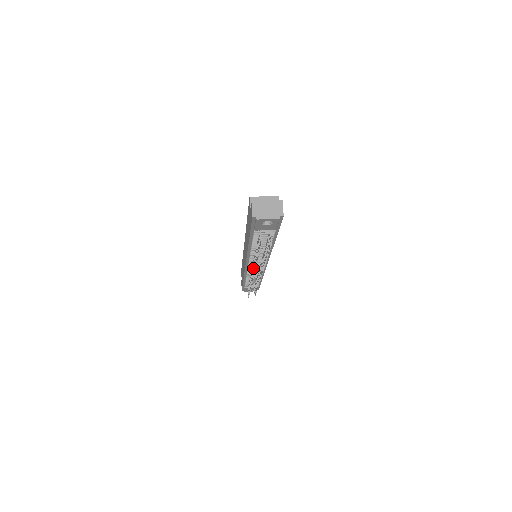
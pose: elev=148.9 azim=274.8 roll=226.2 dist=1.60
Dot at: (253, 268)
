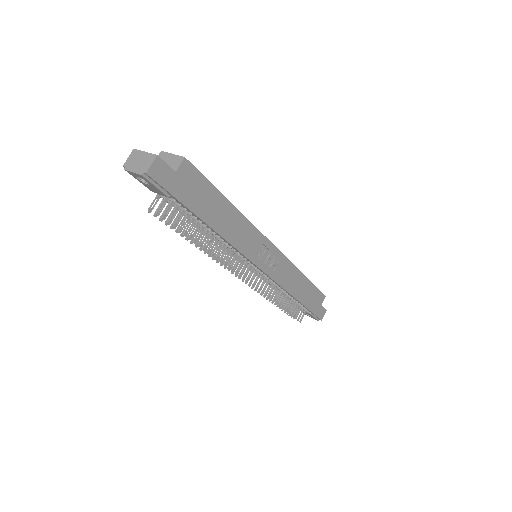
Dot at: occluded
